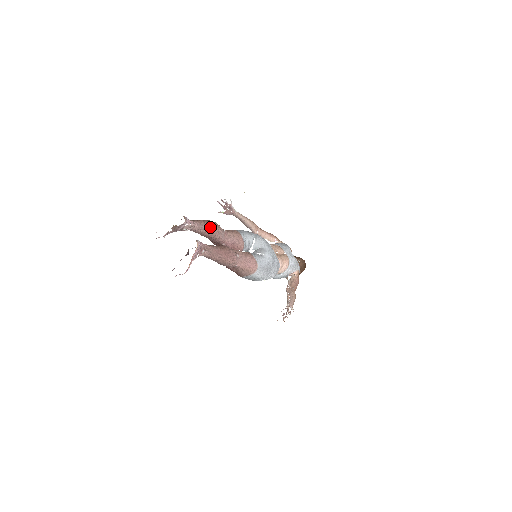
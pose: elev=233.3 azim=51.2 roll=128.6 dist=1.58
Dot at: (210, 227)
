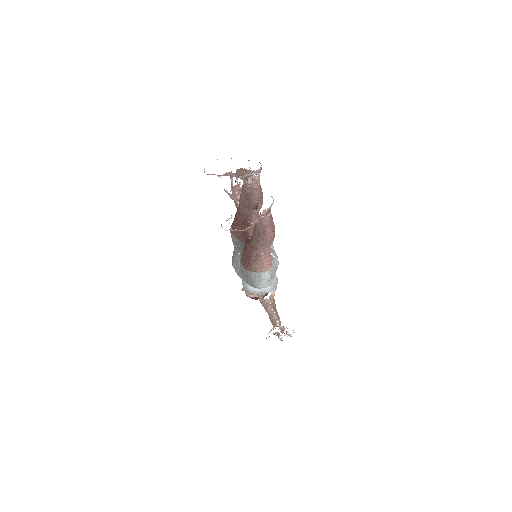
Dot at: (261, 194)
